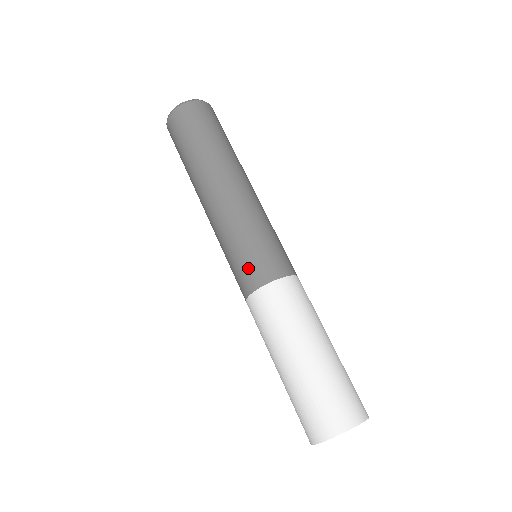
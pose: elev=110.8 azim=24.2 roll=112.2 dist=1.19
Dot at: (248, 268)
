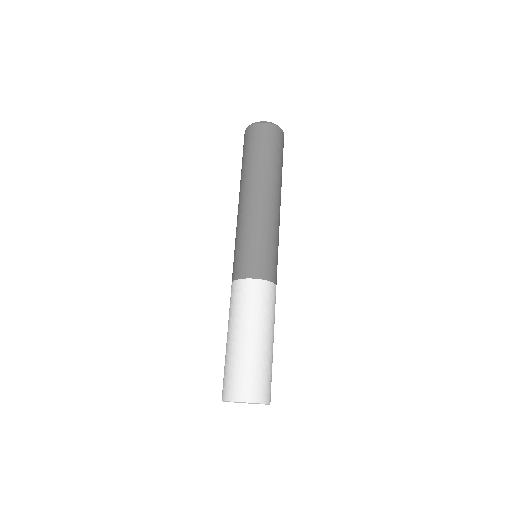
Dot at: (248, 261)
